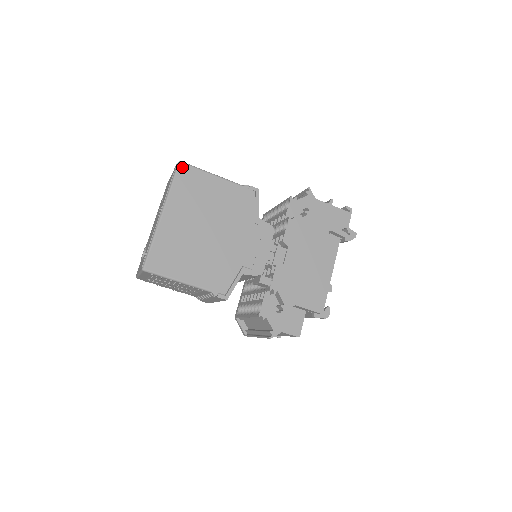
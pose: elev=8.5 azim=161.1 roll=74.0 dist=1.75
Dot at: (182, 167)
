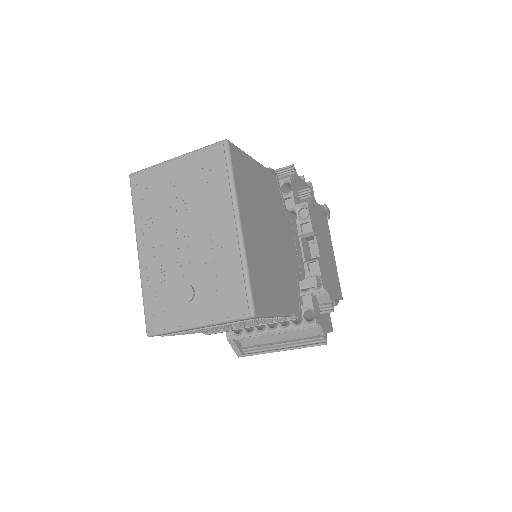
Dot at: (232, 149)
